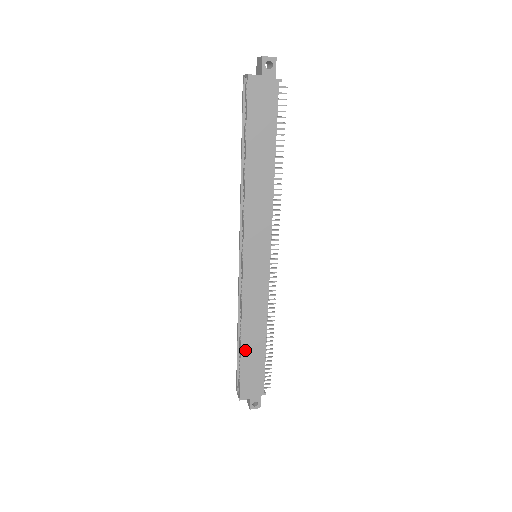
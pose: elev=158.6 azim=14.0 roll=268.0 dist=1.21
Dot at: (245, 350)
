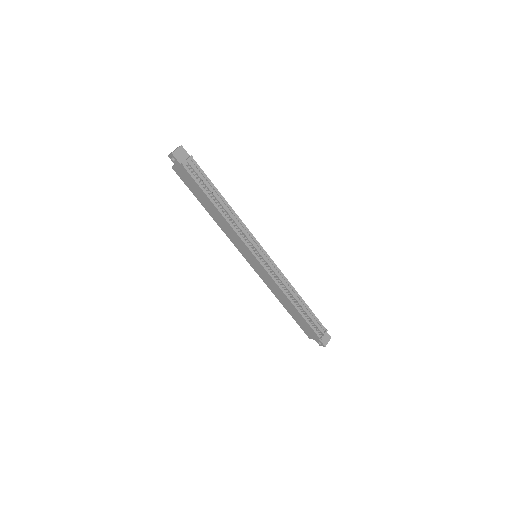
Dot at: (289, 310)
